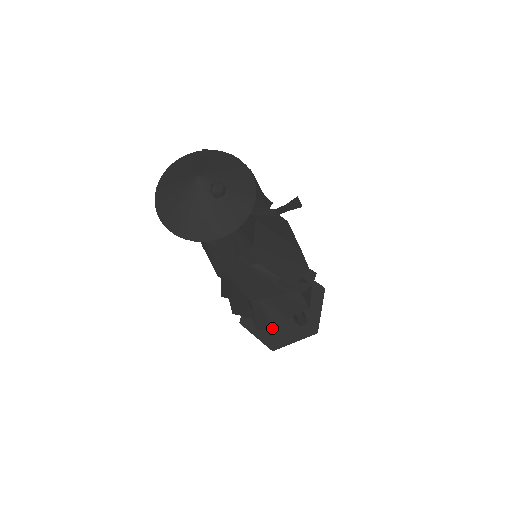
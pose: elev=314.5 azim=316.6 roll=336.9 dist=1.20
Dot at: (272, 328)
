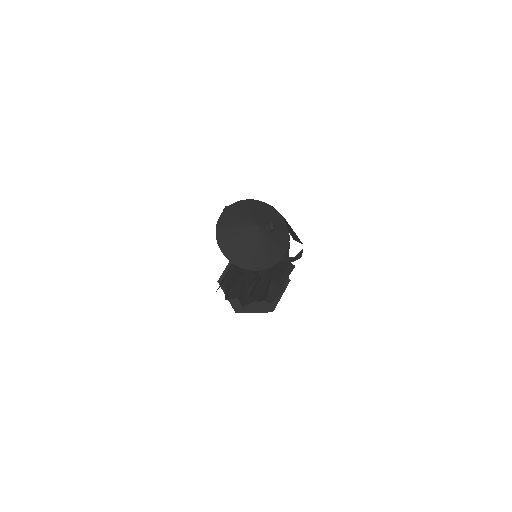
Dot at: occluded
